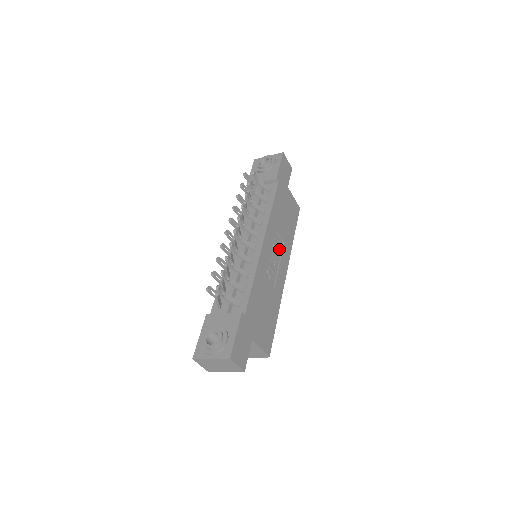
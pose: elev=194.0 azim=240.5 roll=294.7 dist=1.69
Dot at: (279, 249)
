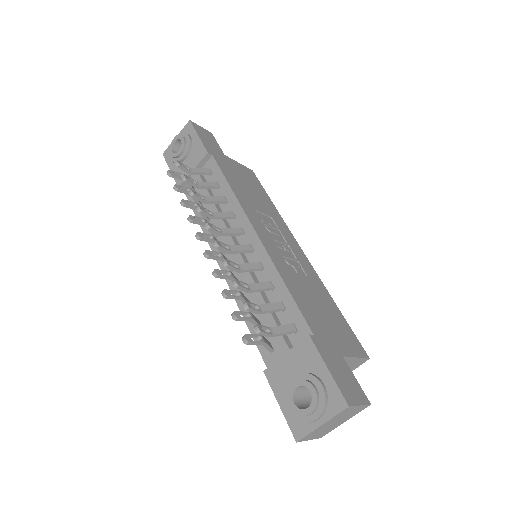
Dot at: (274, 228)
